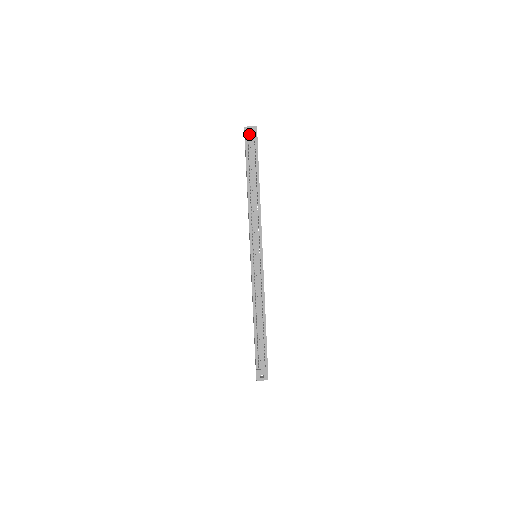
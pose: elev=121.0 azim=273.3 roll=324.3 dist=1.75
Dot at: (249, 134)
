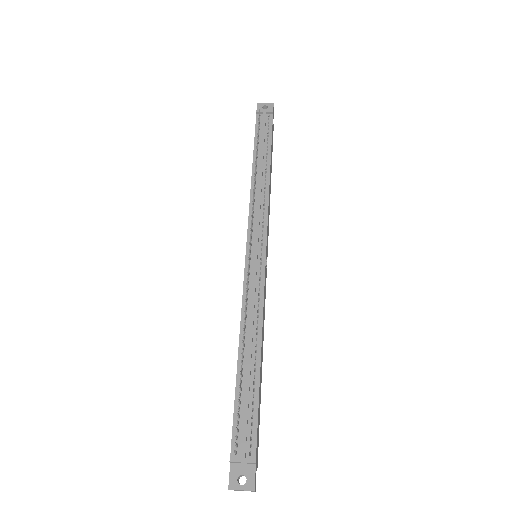
Dot at: occluded
